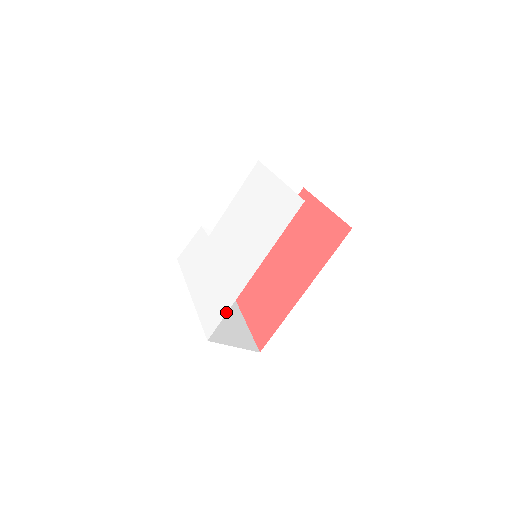
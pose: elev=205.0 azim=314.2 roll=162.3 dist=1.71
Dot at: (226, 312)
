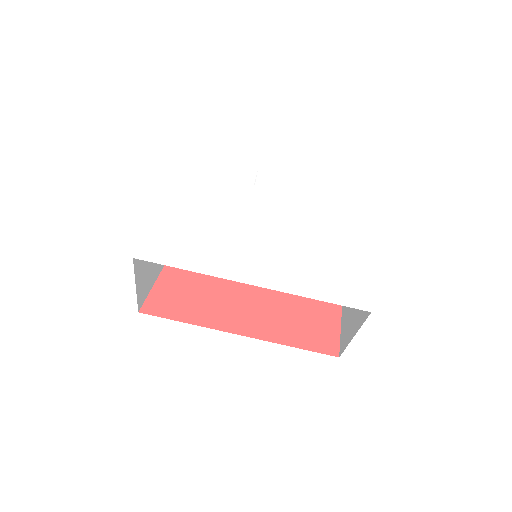
Dot at: (185, 268)
